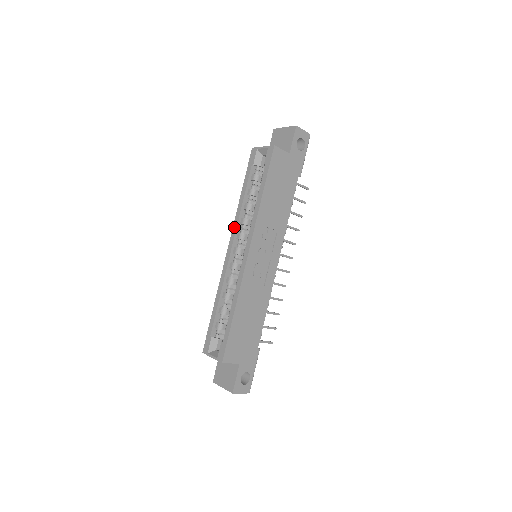
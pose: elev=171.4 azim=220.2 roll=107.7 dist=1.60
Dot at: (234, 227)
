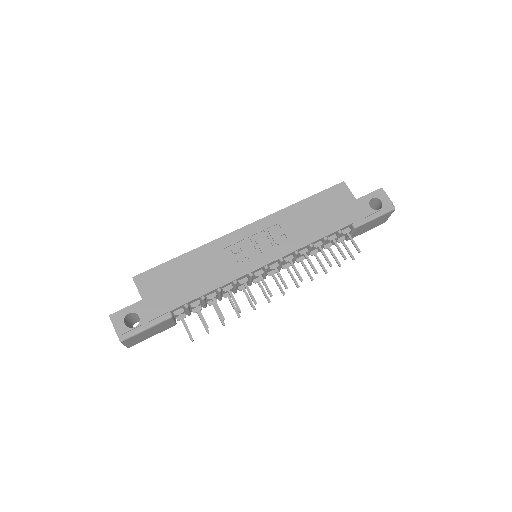
Dot at: occluded
